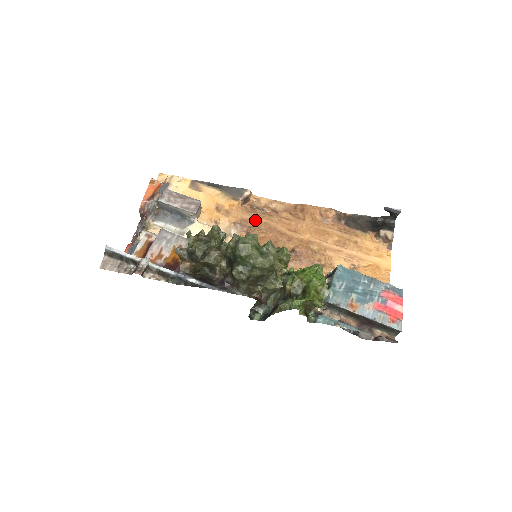
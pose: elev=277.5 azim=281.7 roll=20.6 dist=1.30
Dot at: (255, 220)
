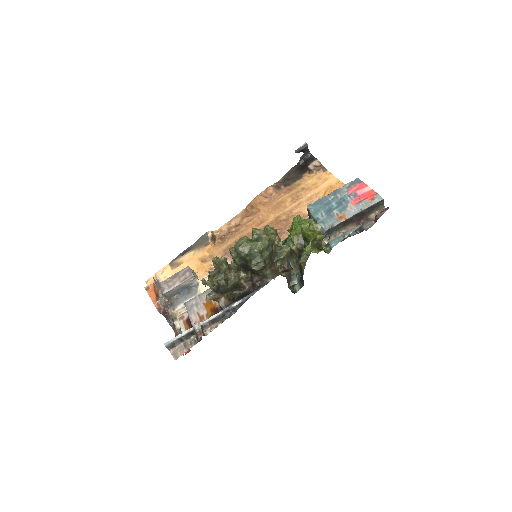
Dot at: (232, 243)
